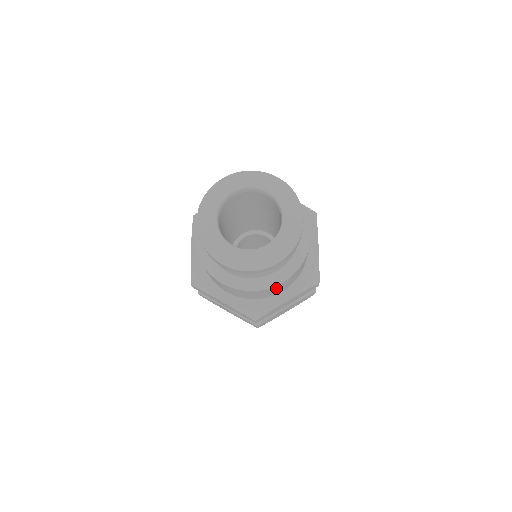
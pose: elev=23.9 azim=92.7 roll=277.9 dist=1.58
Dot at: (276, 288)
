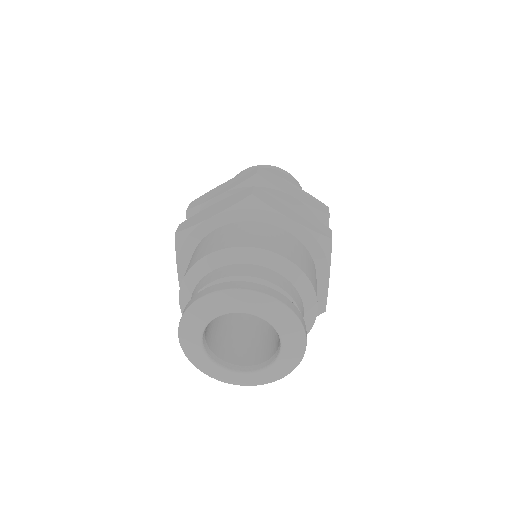
Dot at: occluded
